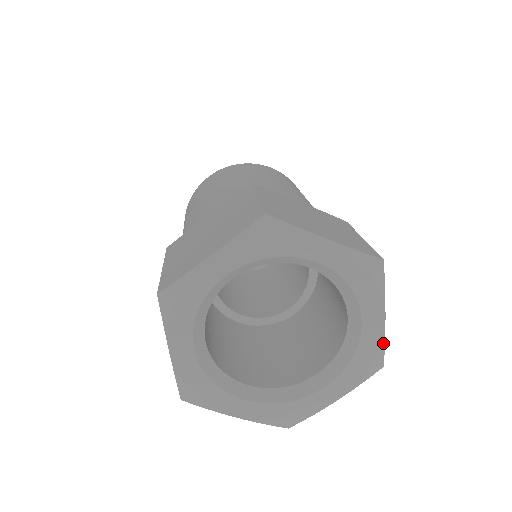
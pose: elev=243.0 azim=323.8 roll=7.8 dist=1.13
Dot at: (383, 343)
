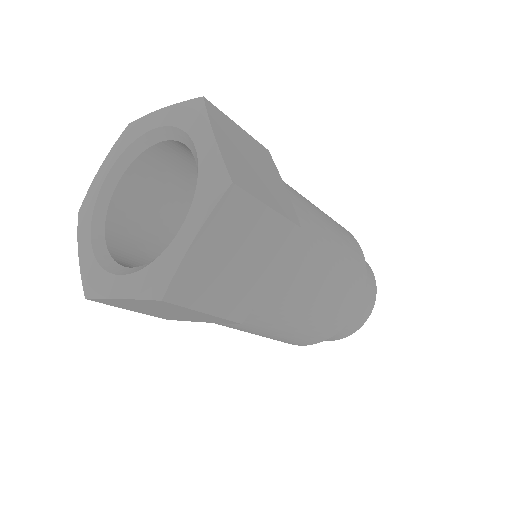
Dot at: (176, 268)
